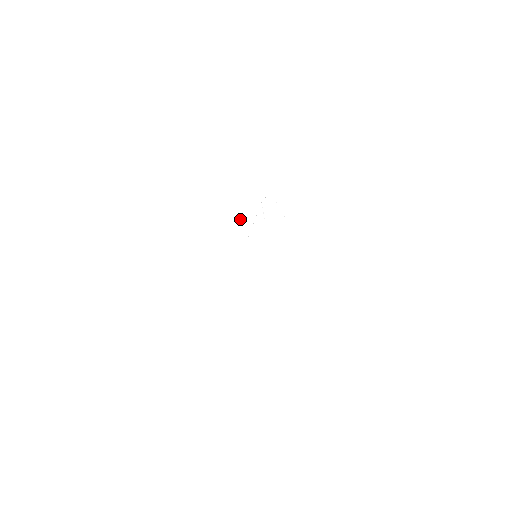
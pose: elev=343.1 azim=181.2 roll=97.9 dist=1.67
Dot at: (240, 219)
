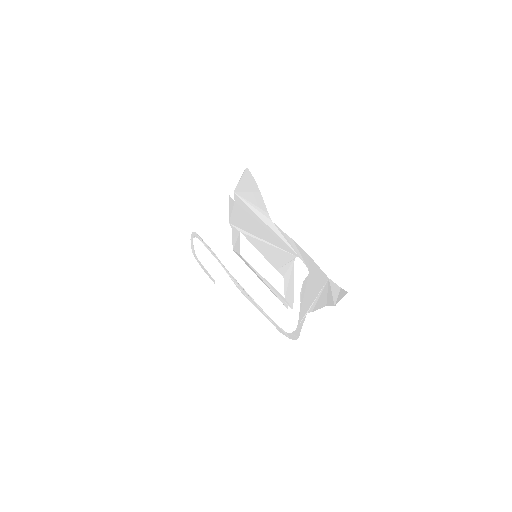
Dot at: (271, 224)
